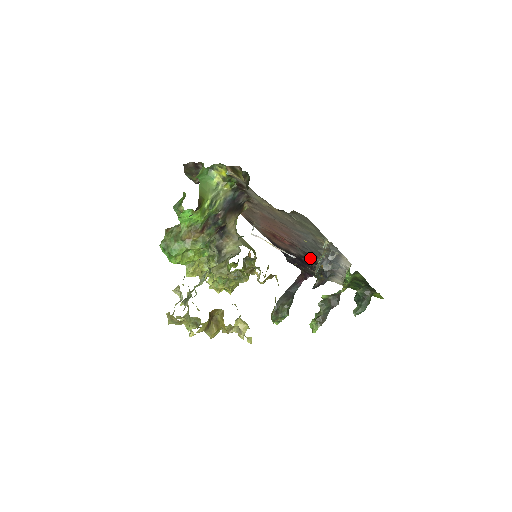
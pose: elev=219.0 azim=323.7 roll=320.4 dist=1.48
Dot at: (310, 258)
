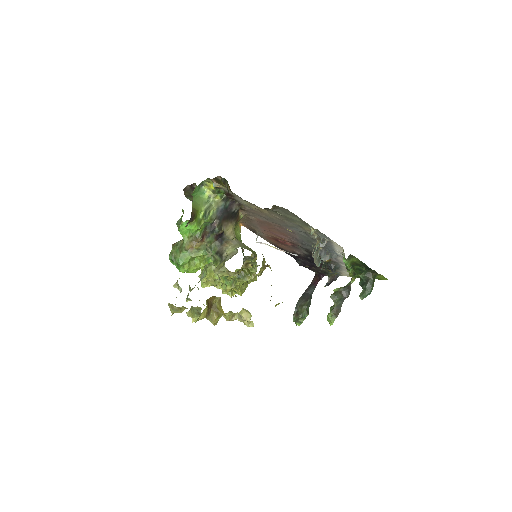
Dot at: occluded
